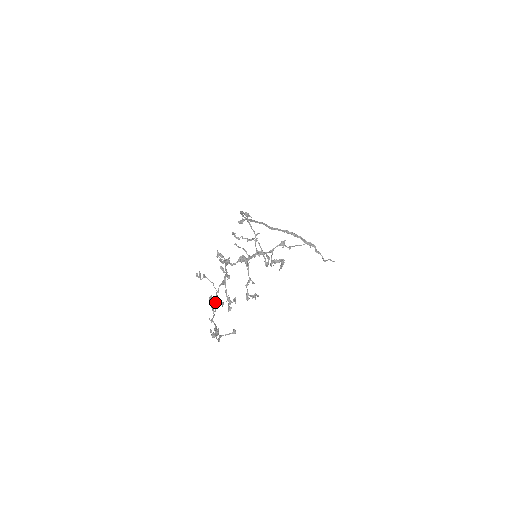
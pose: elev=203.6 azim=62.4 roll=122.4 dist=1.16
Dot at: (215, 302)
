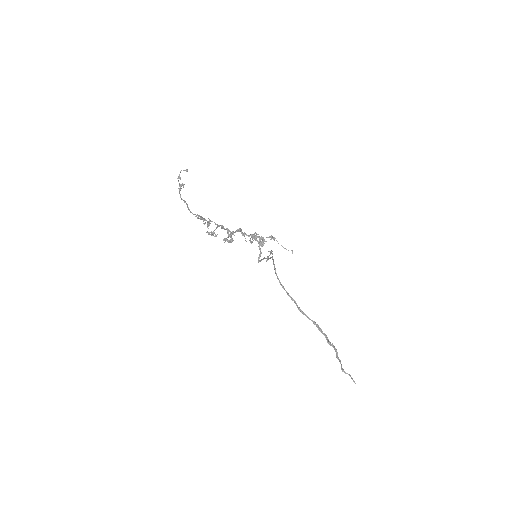
Dot at: (201, 217)
